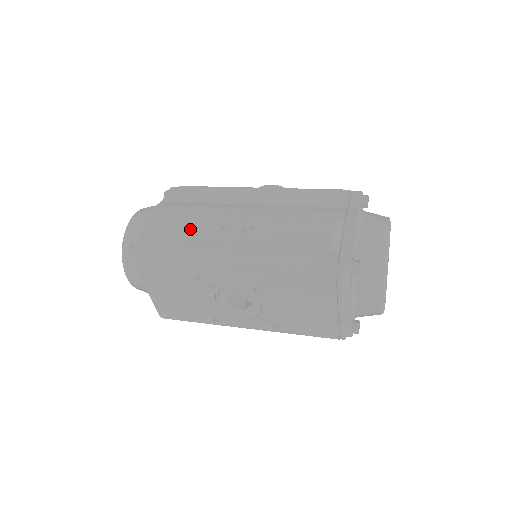
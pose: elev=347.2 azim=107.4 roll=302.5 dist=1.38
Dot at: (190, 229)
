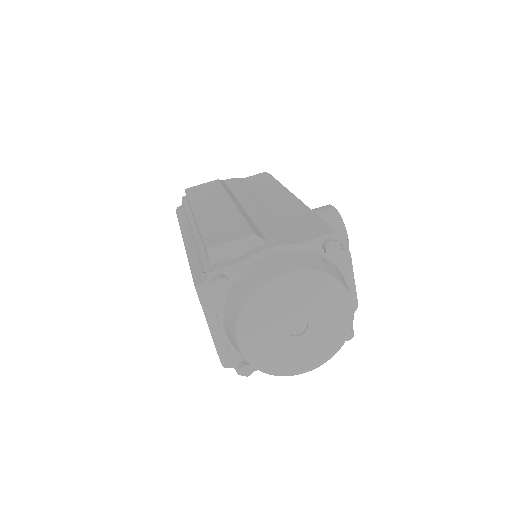
Dot at: (203, 195)
